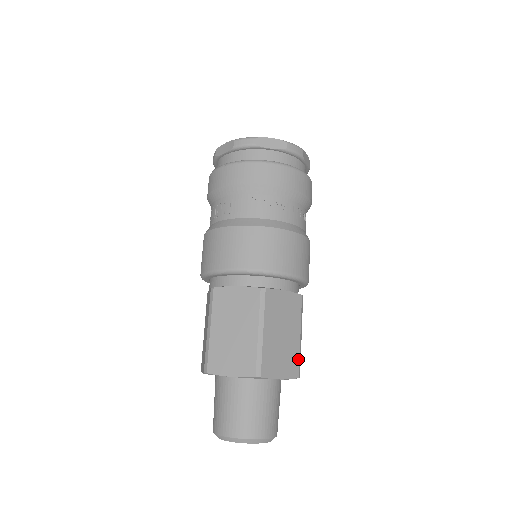
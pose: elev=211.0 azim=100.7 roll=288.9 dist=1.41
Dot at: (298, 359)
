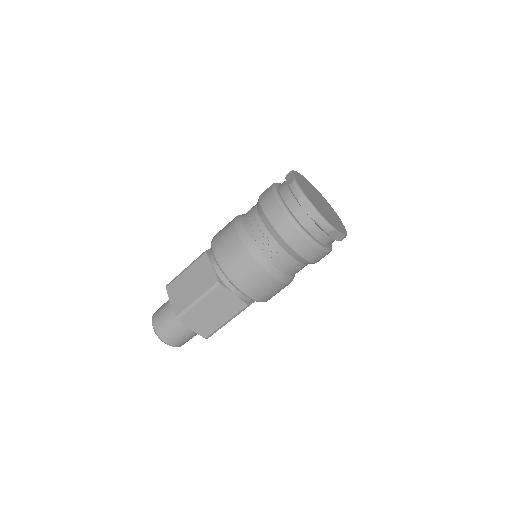
Dot at: occluded
